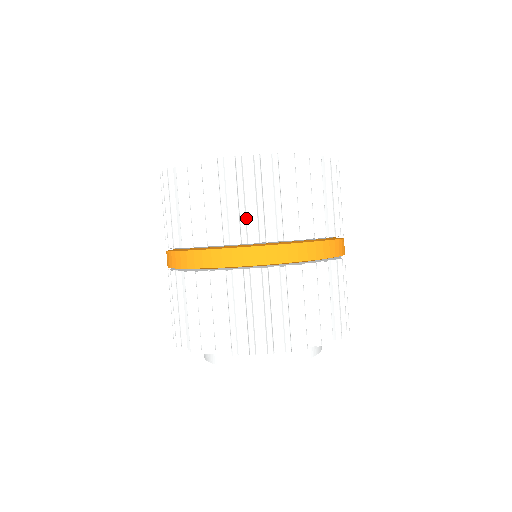
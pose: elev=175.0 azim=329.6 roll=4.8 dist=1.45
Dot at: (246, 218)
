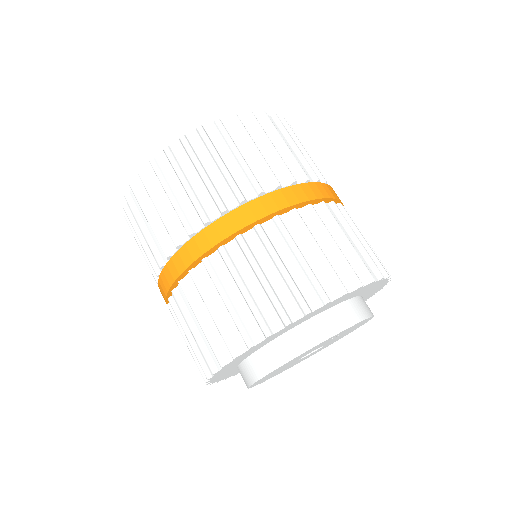
Dot at: (170, 222)
